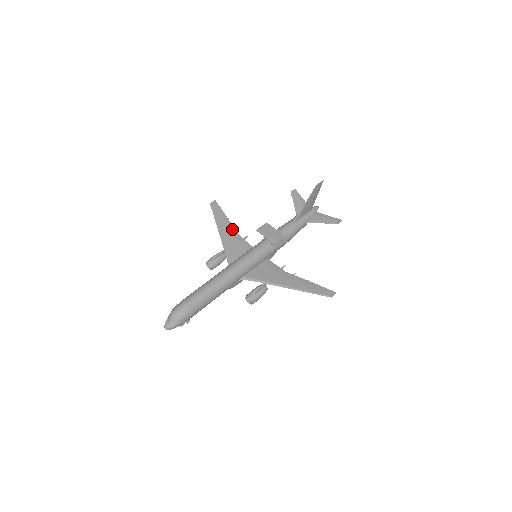
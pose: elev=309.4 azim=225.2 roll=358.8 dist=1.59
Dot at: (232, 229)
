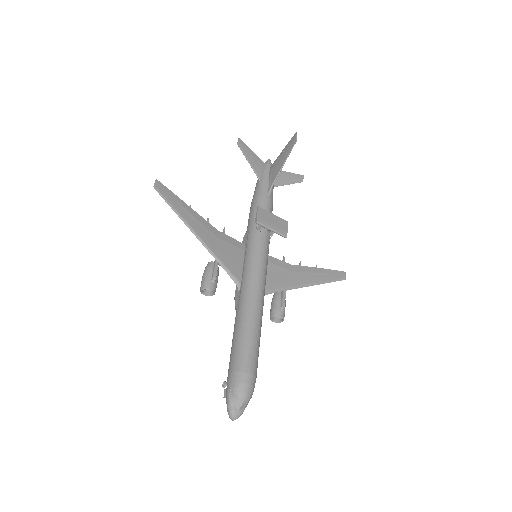
Dot at: (206, 224)
